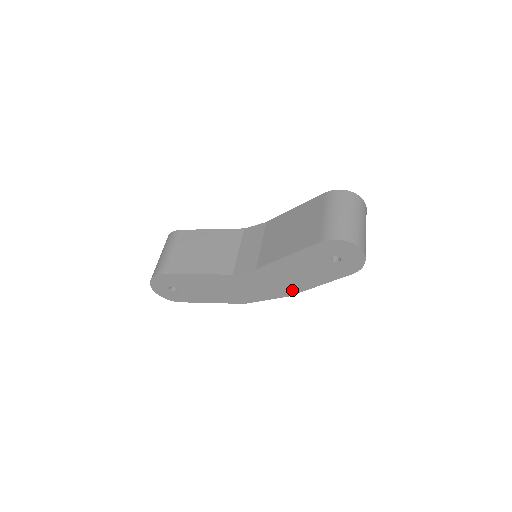
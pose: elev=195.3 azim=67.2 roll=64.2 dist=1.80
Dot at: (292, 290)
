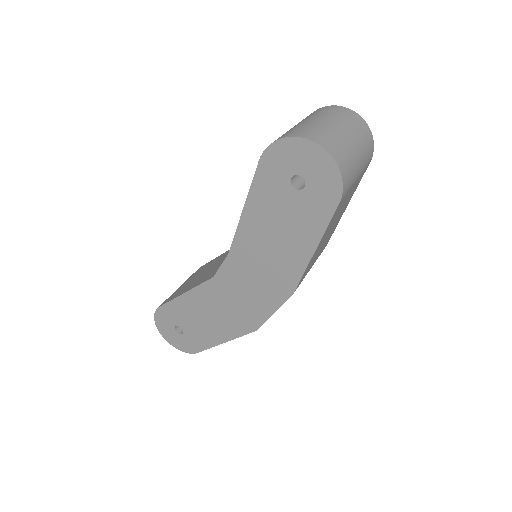
Dot at: (289, 278)
